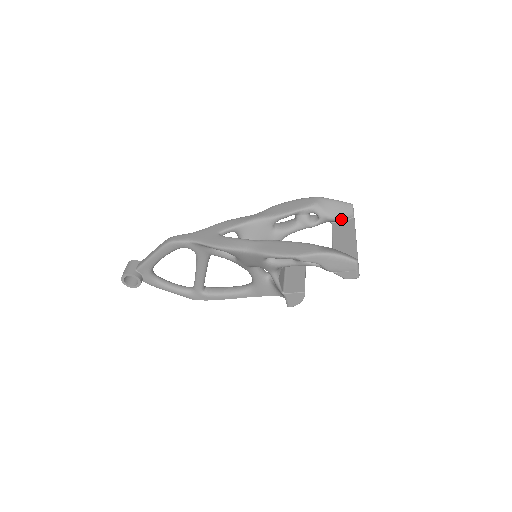
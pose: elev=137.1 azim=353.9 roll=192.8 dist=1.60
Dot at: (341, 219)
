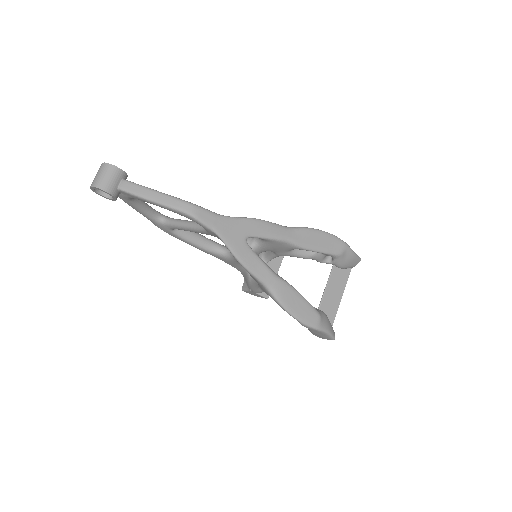
Dot at: (344, 268)
